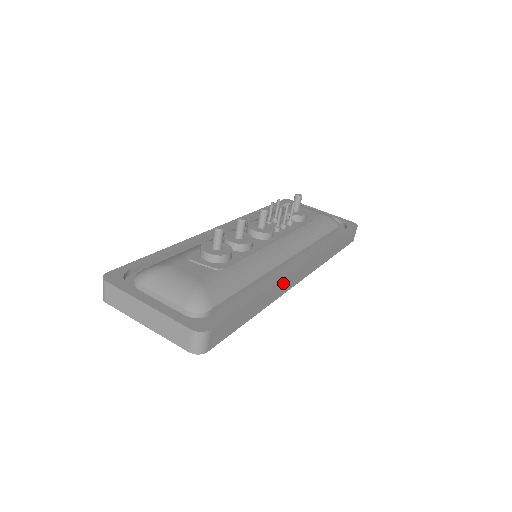
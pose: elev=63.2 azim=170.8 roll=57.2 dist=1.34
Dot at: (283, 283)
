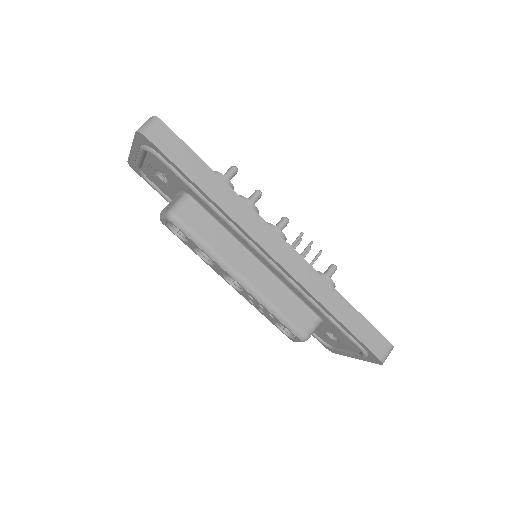
Dot at: (251, 216)
